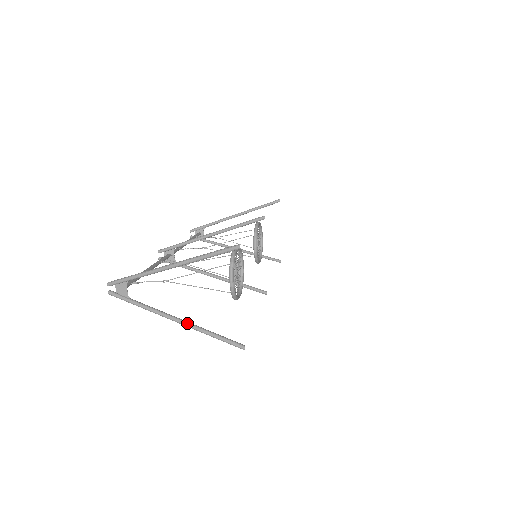
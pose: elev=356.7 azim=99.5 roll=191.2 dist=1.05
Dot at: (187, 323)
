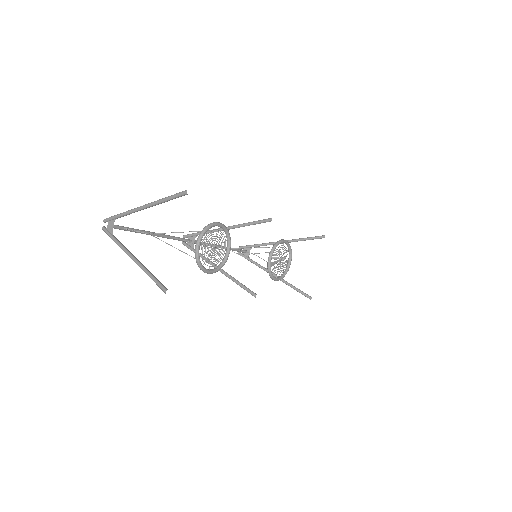
Dot at: (138, 261)
